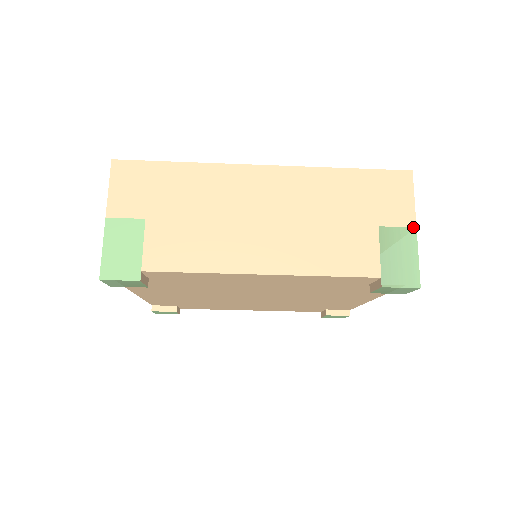
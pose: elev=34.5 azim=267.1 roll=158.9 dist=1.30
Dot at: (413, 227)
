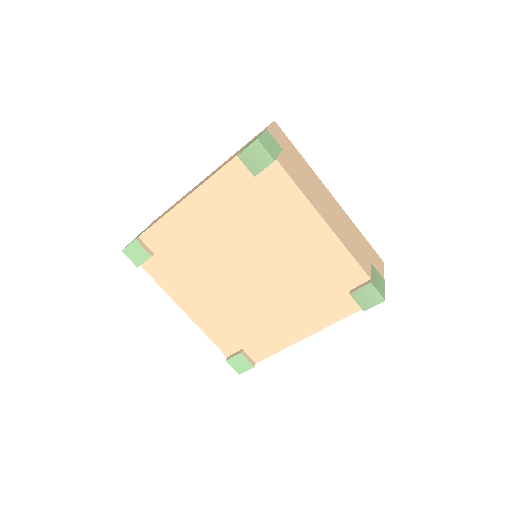
Dot at: (383, 278)
